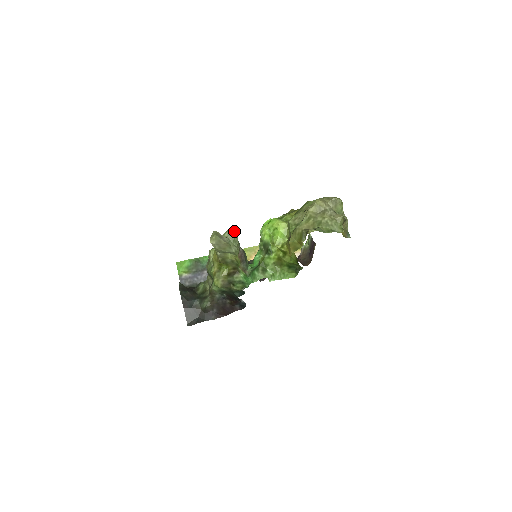
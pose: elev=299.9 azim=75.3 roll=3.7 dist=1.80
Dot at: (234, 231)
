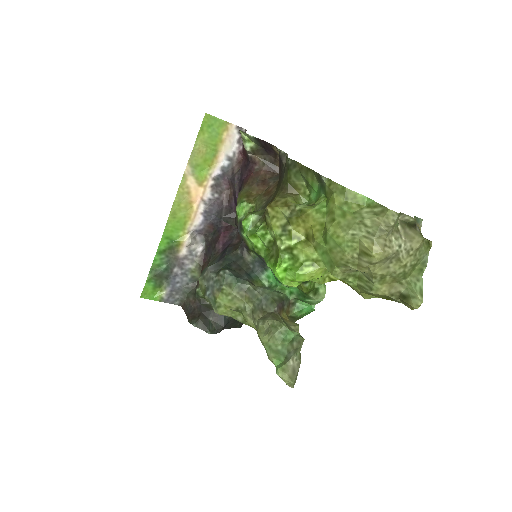
Dot at: (268, 326)
